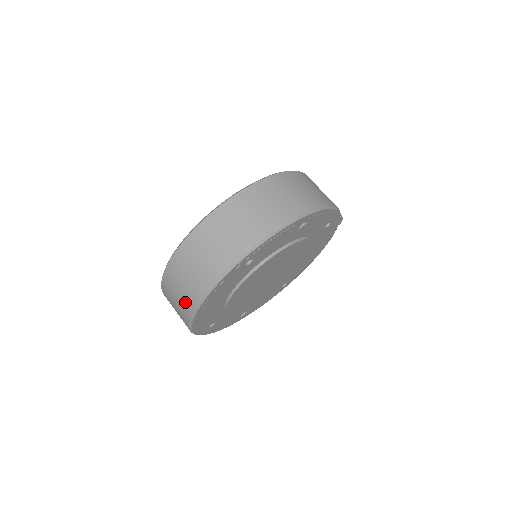
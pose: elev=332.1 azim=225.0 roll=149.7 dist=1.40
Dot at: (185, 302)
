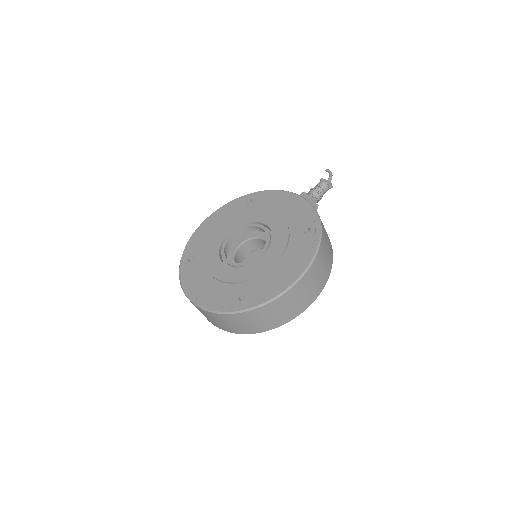
Dot at: occluded
